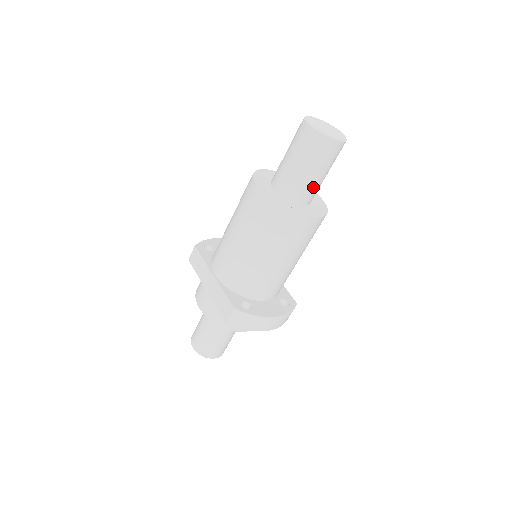
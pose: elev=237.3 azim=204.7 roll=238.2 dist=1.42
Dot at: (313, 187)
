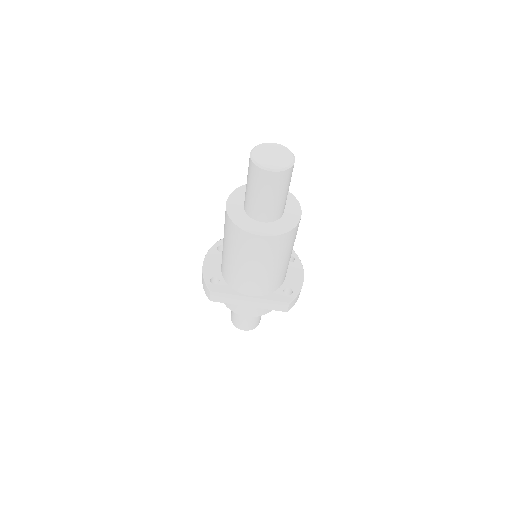
Dot at: occluded
